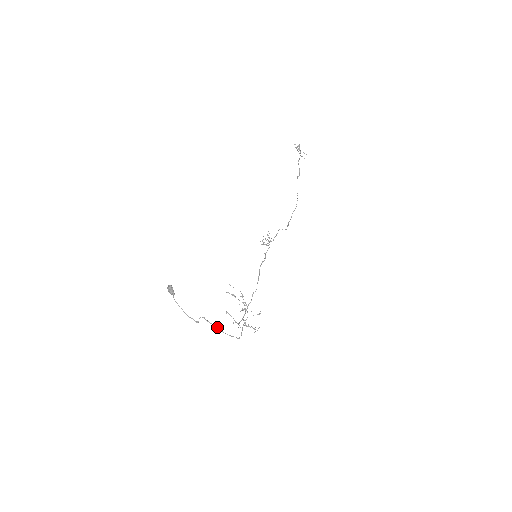
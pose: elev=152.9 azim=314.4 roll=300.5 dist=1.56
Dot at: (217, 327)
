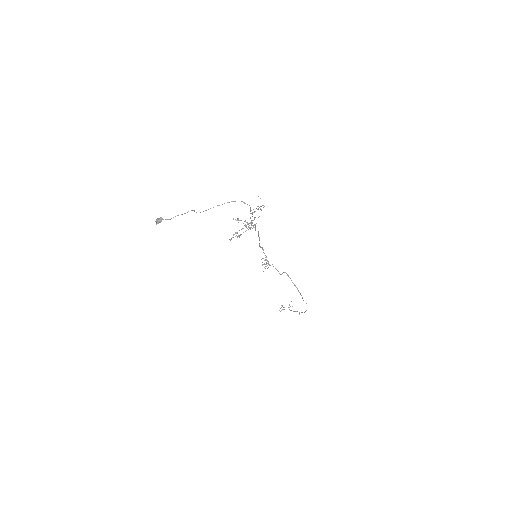
Dot at: occluded
